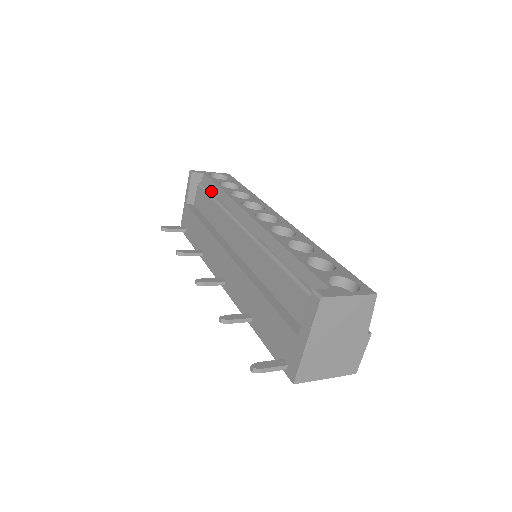
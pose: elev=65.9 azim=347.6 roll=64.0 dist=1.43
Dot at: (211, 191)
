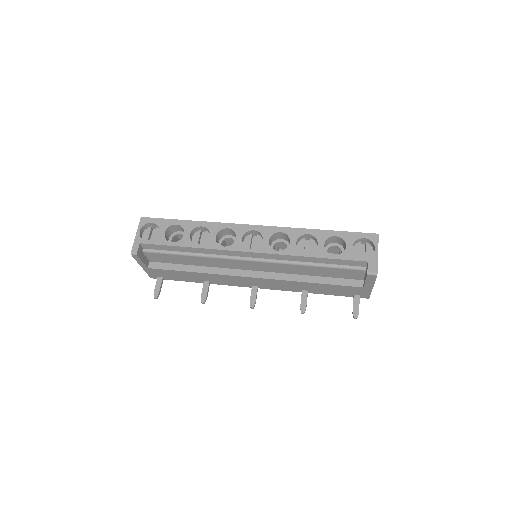
Dot at: (169, 250)
